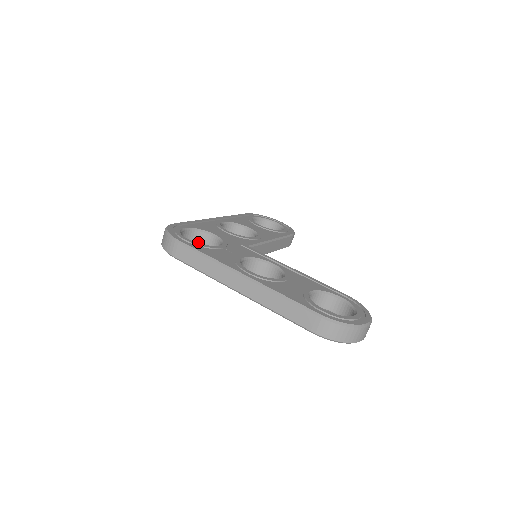
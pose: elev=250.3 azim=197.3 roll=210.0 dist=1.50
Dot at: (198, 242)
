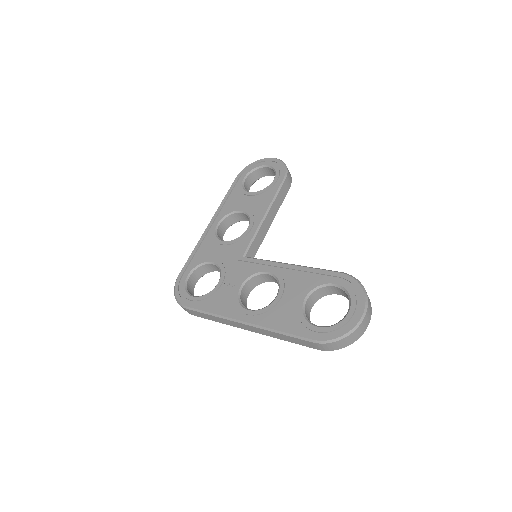
Dot at: (207, 272)
